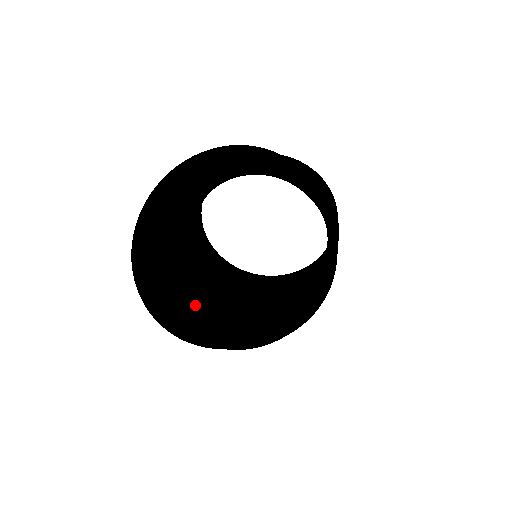
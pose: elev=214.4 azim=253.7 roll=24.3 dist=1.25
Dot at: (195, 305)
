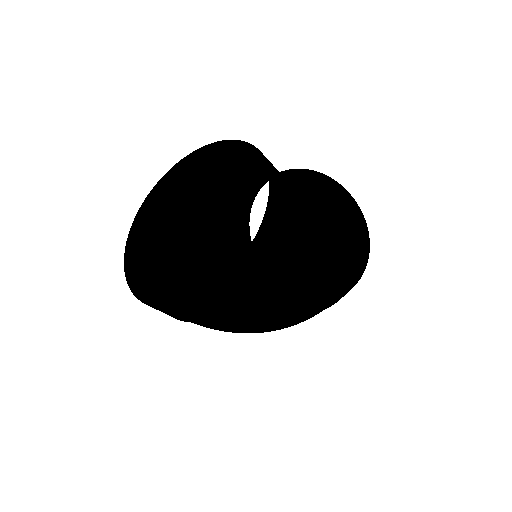
Dot at: (196, 290)
